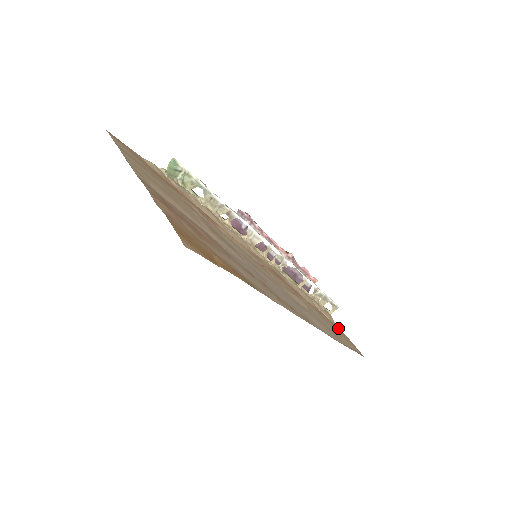
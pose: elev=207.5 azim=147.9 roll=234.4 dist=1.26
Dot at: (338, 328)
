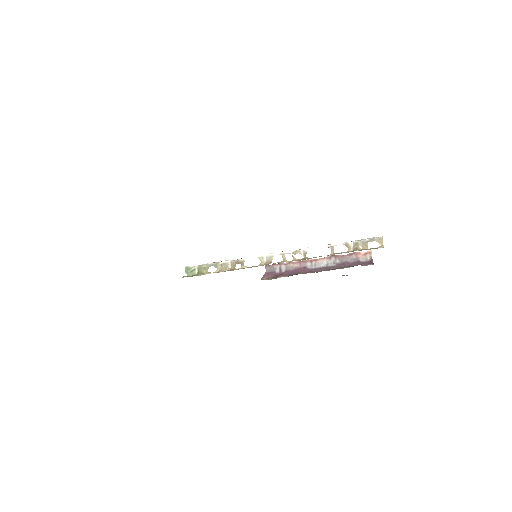
Dot at: occluded
